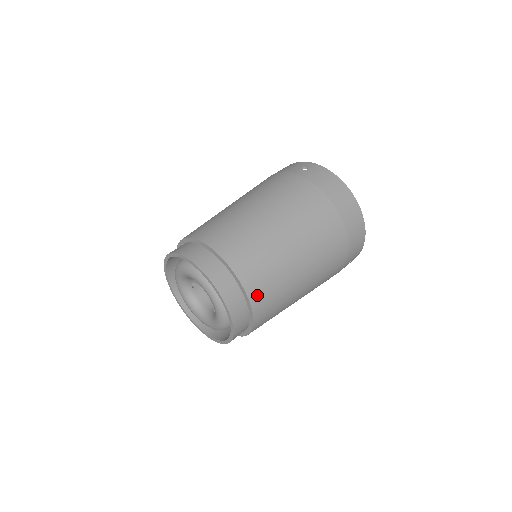
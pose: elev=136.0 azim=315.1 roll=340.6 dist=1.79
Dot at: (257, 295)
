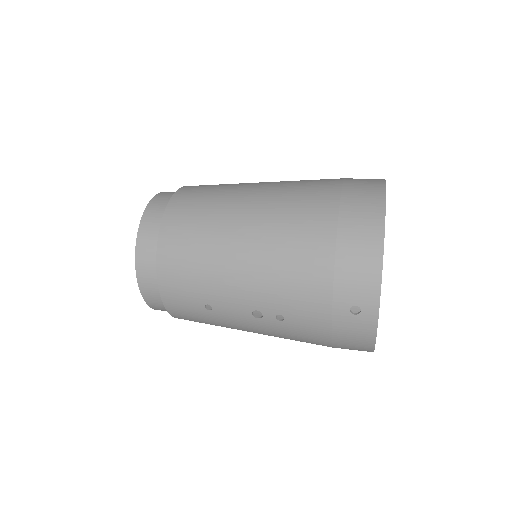
Dot at: (171, 228)
